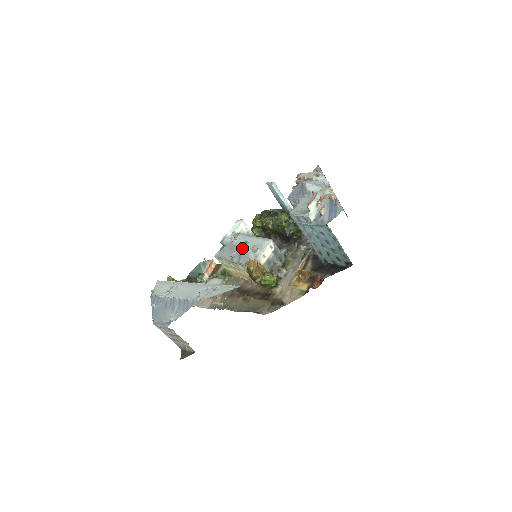
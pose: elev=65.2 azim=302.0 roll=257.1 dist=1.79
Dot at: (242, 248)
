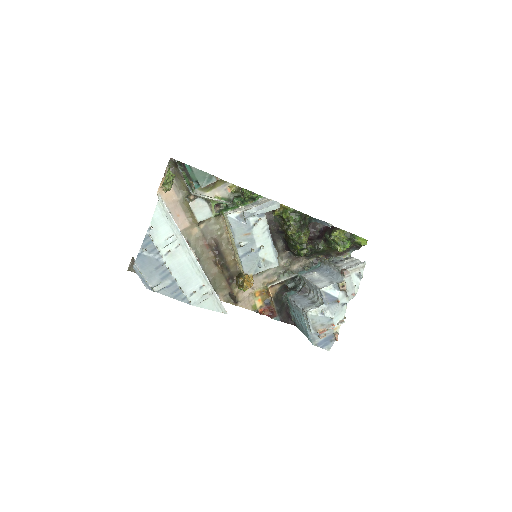
Dot at: (255, 251)
